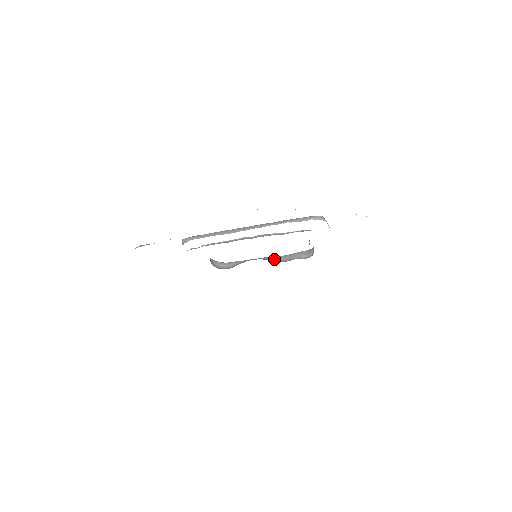
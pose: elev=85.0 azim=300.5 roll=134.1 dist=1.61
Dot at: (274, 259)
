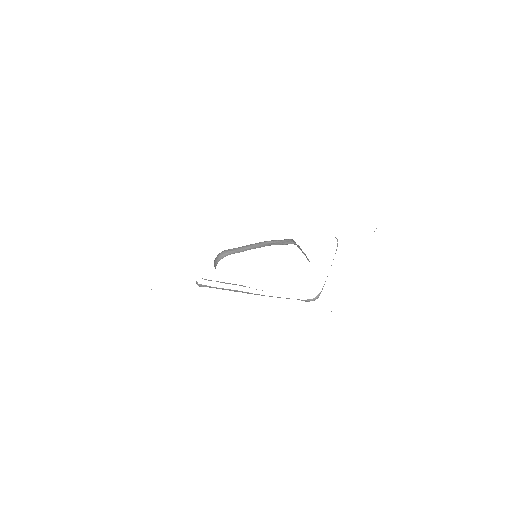
Dot at: occluded
